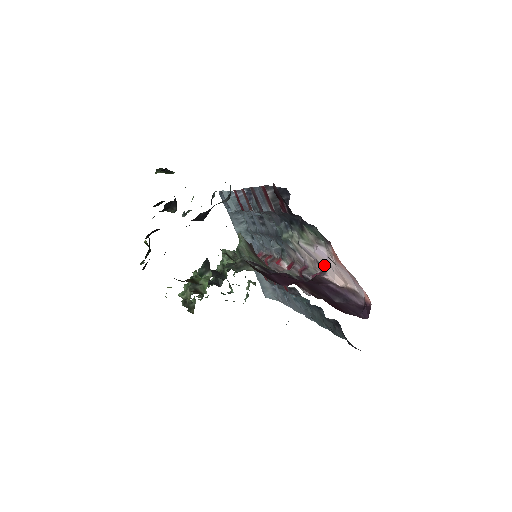
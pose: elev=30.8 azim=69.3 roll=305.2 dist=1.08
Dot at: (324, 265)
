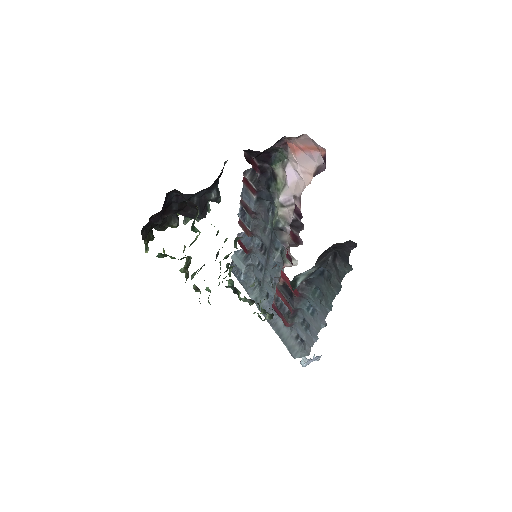
Dot at: (297, 188)
